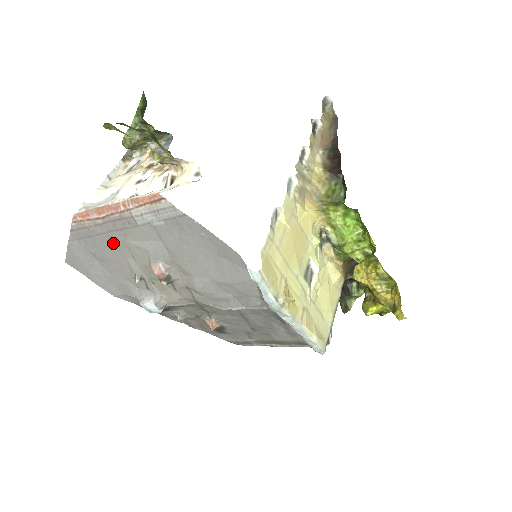
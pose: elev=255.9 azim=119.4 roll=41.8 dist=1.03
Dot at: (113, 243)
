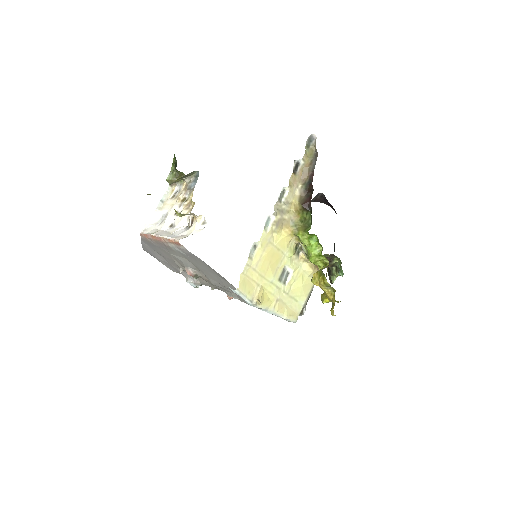
Dot at: (164, 252)
